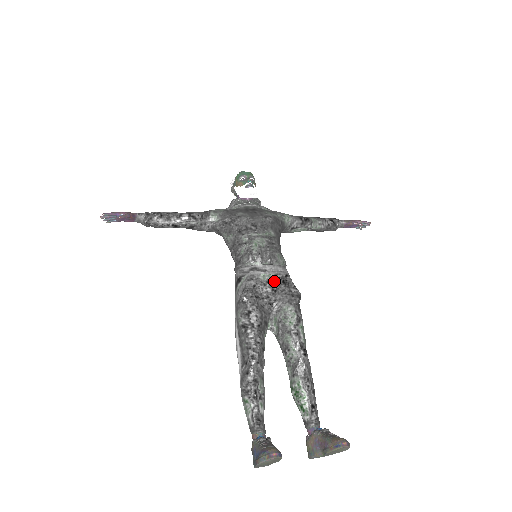
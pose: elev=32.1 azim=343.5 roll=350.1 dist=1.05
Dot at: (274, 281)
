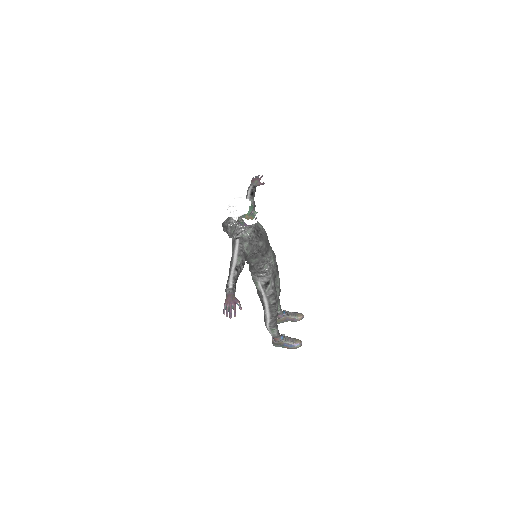
Dot at: occluded
